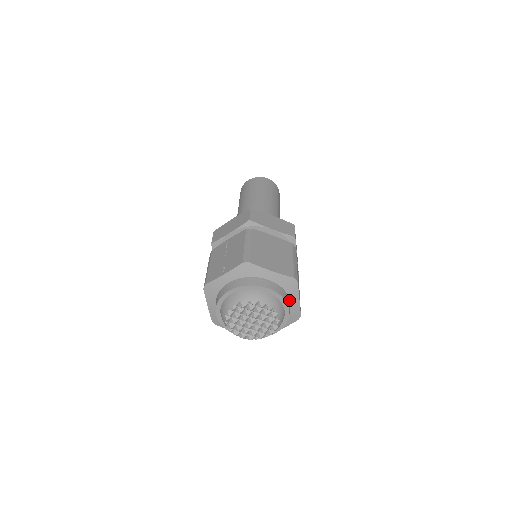
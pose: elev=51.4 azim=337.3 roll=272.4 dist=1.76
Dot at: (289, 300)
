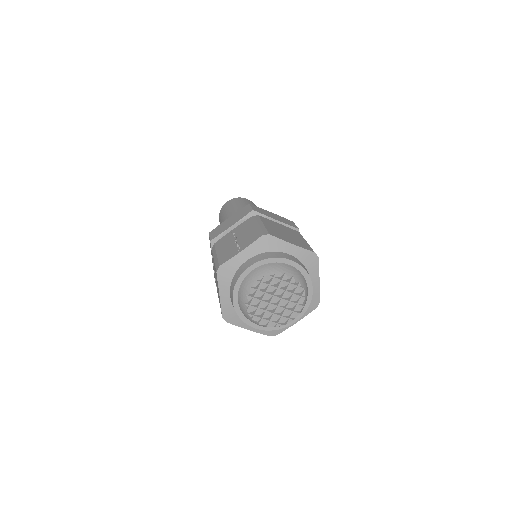
Dot at: occluded
